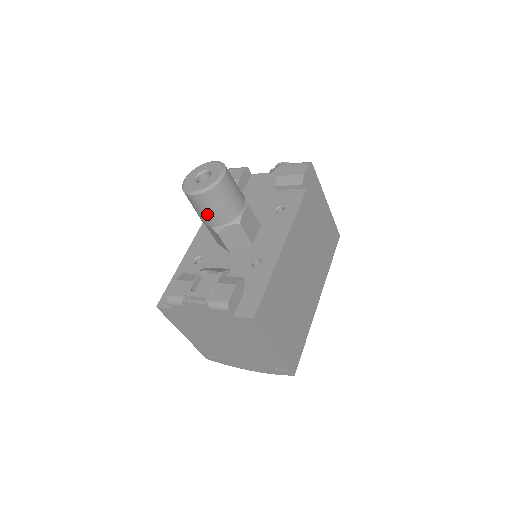
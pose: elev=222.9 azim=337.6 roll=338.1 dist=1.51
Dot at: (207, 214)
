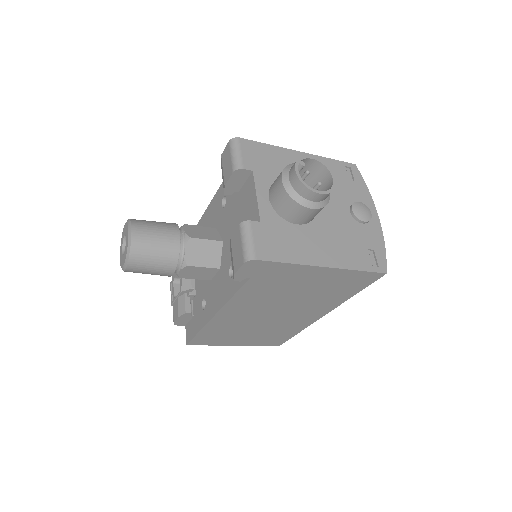
Dot at: occluded
